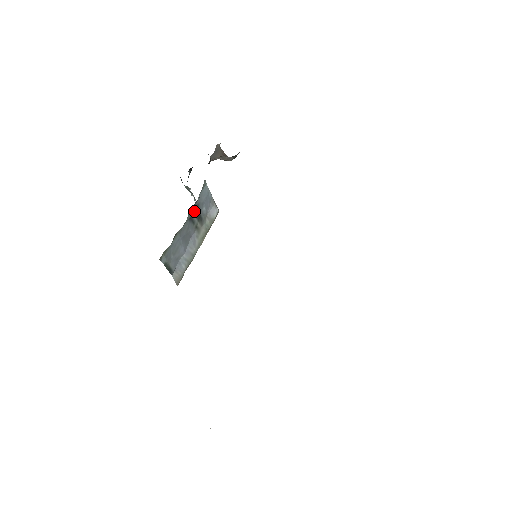
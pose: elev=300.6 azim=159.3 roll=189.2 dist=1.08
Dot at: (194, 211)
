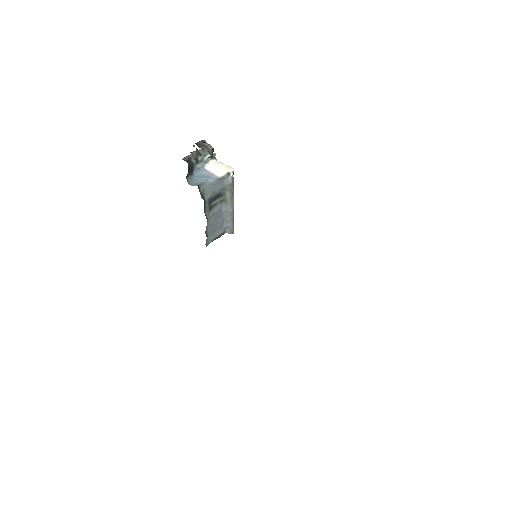
Dot at: (210, 203)
